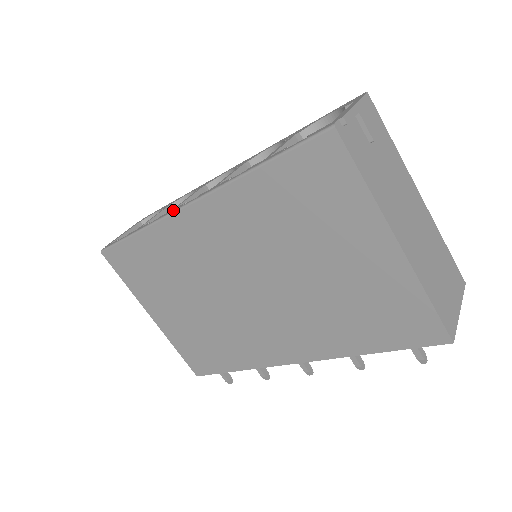
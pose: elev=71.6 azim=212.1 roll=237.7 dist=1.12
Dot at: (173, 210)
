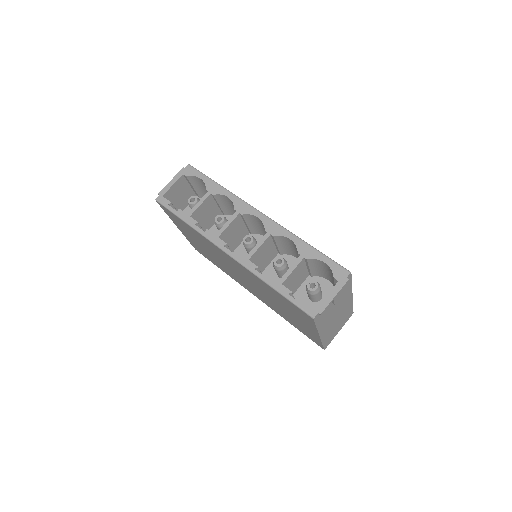
Dot at: (216, 243)
